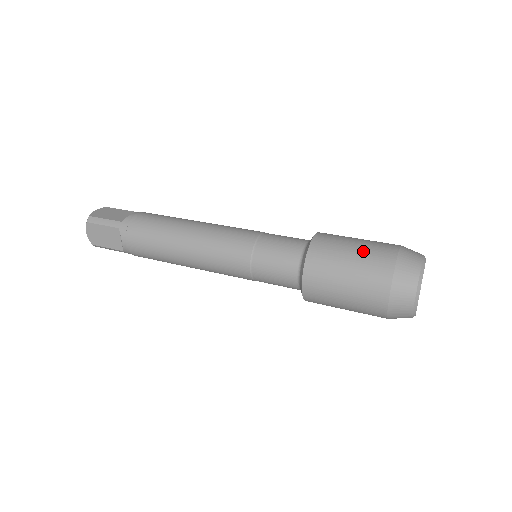
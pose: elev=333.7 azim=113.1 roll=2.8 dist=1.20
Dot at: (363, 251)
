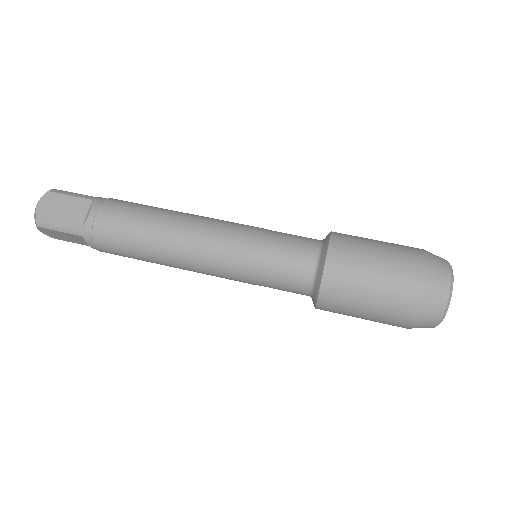
Dot at: (385, 284)
